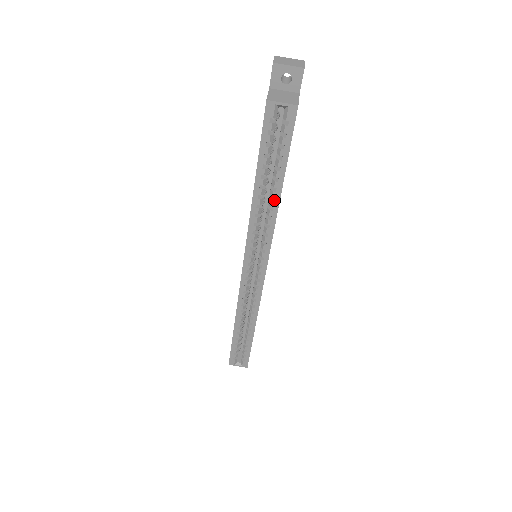
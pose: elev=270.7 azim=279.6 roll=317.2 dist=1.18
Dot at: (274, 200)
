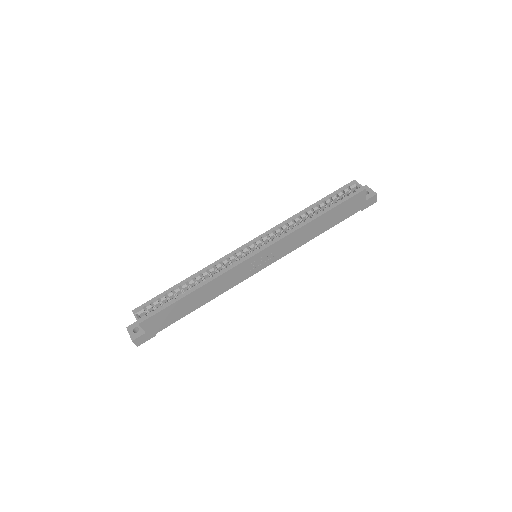
Dot at: (310, 218)
